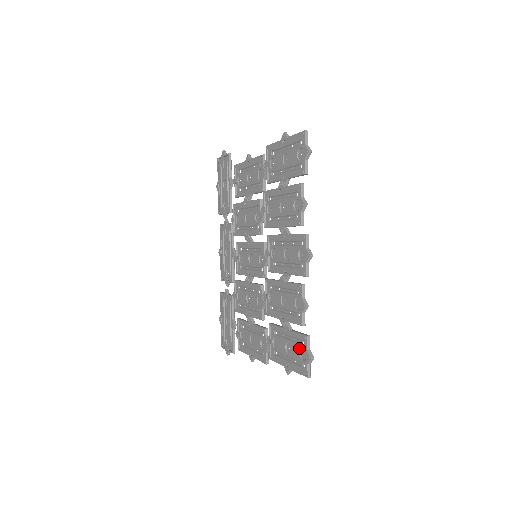
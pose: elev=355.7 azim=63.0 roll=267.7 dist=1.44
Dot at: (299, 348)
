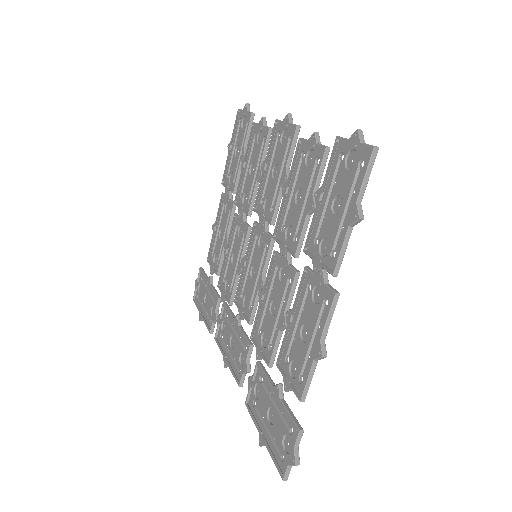
Dot at: (343, 169)
